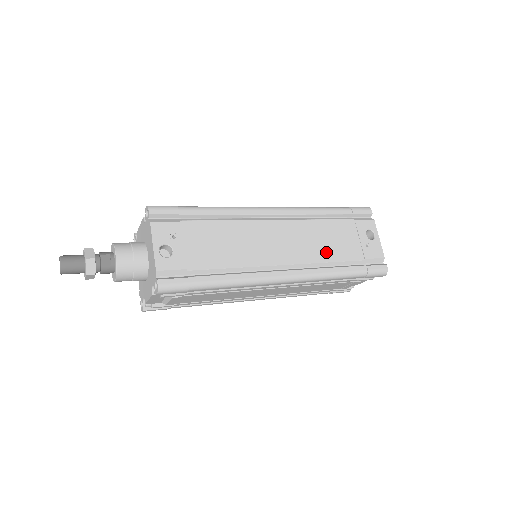
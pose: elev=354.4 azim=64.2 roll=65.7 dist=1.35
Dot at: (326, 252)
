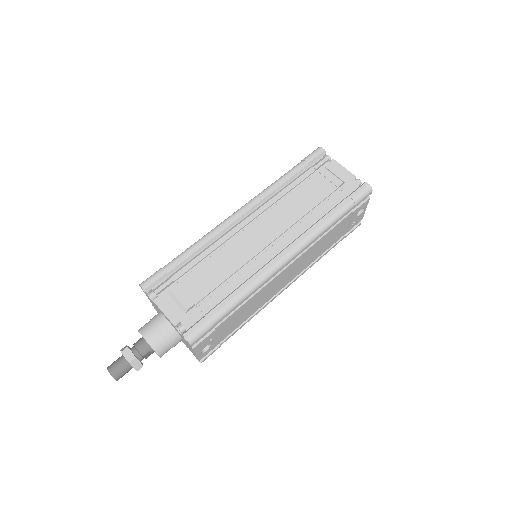
Dot at: (320, 253)
